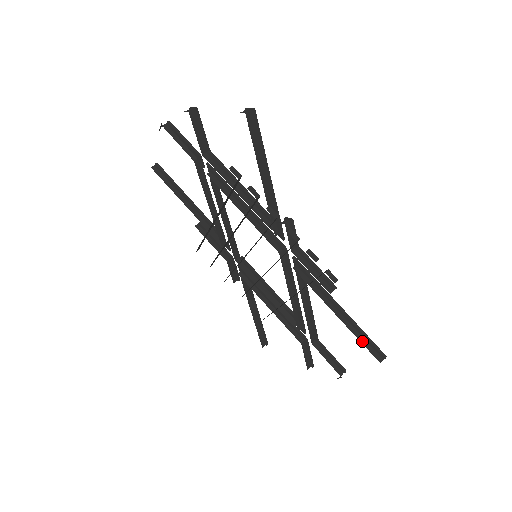
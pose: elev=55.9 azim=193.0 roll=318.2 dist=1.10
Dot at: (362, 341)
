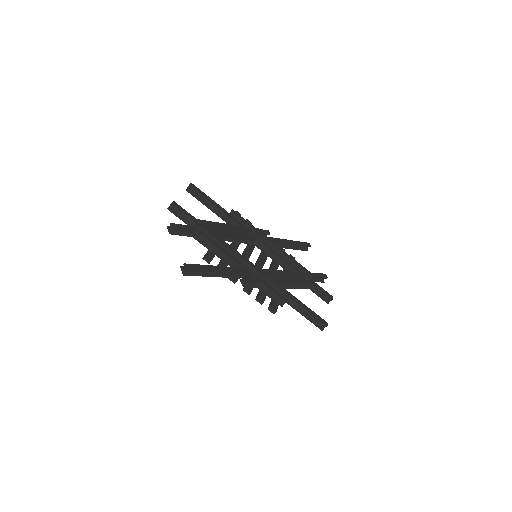
Dot at: (312, 318)
